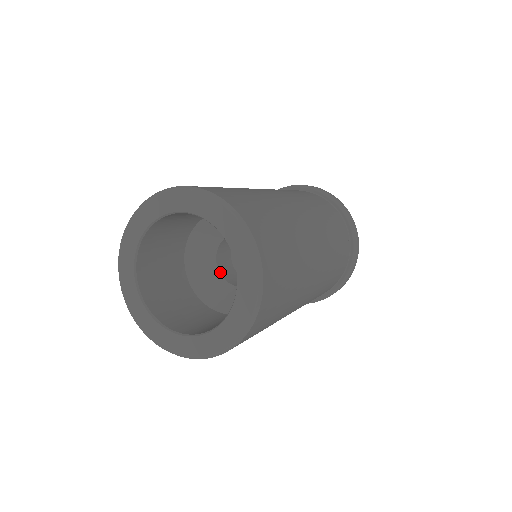
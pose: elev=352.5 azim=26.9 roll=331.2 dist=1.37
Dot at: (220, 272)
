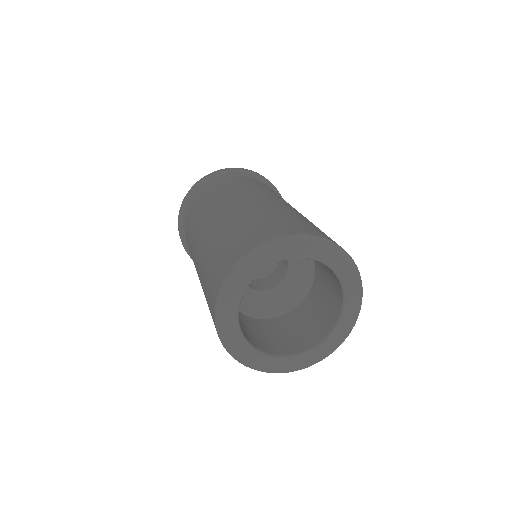
Dot at: (259, 290)
